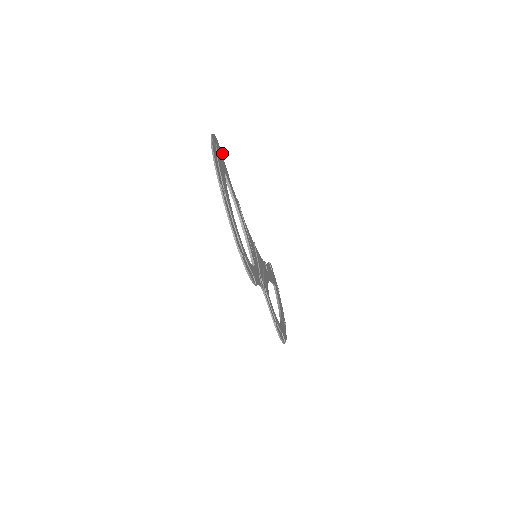
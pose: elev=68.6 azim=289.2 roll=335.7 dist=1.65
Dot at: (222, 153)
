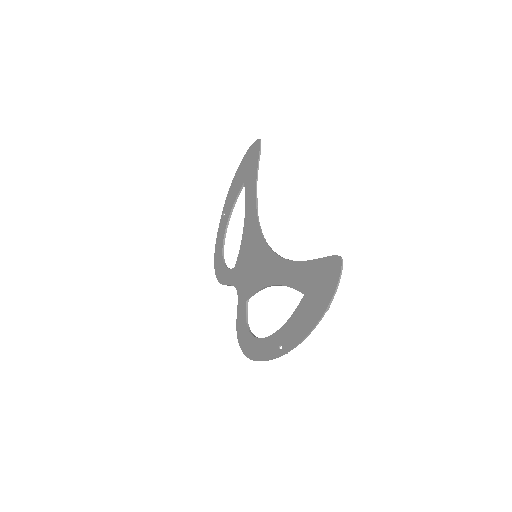
Dot at: (328, 259)
